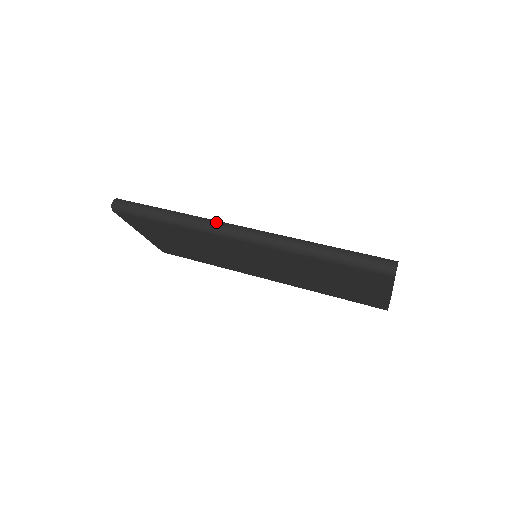
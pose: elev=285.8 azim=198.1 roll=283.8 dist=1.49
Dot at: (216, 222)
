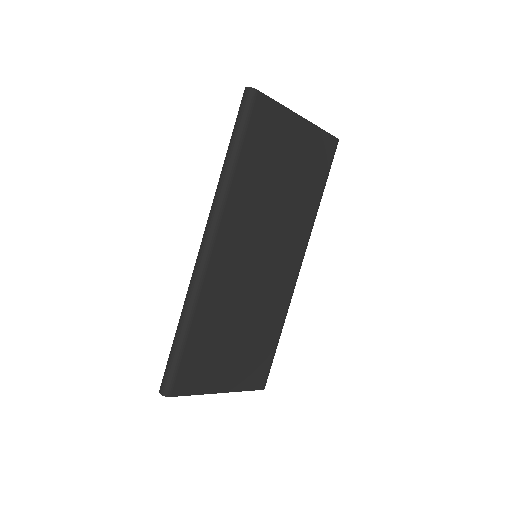
Dot at: (193, 270)
